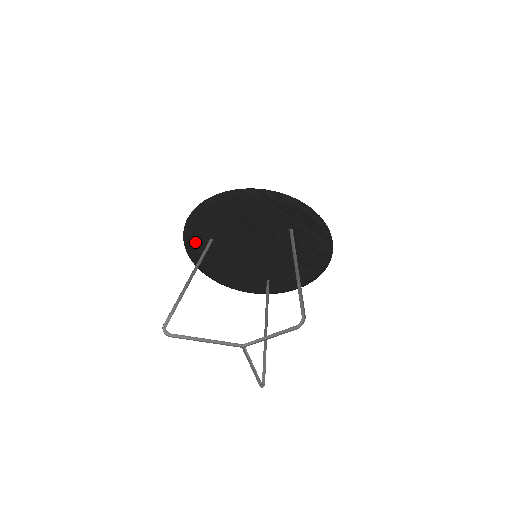
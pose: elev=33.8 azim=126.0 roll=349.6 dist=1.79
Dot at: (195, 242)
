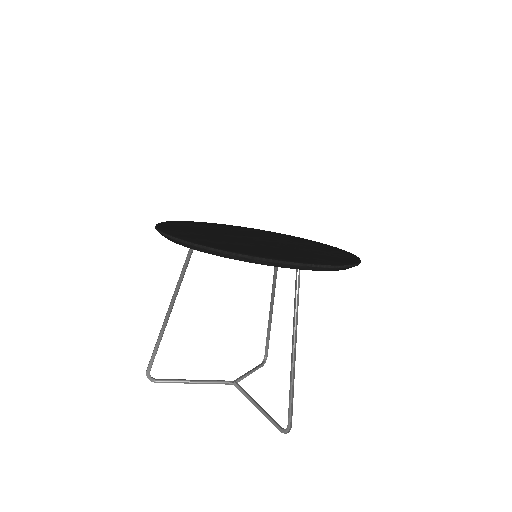
Dot at: occluded
